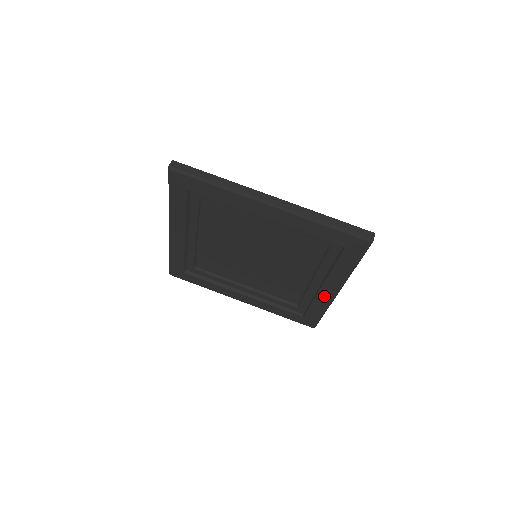
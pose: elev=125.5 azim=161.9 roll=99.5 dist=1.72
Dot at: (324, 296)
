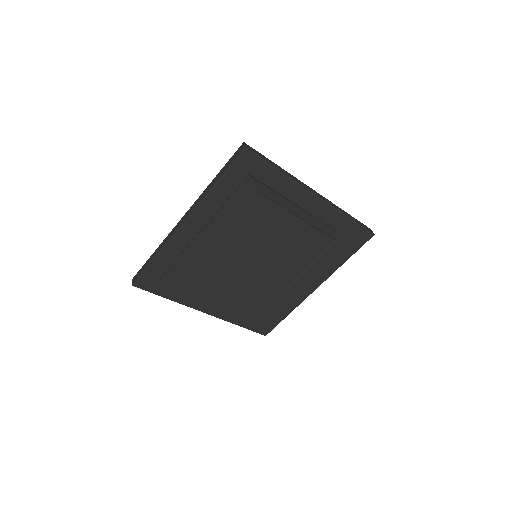
Dot at: (301, 295)
